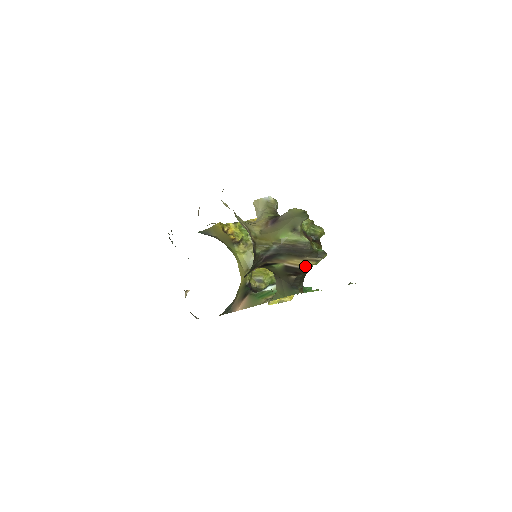
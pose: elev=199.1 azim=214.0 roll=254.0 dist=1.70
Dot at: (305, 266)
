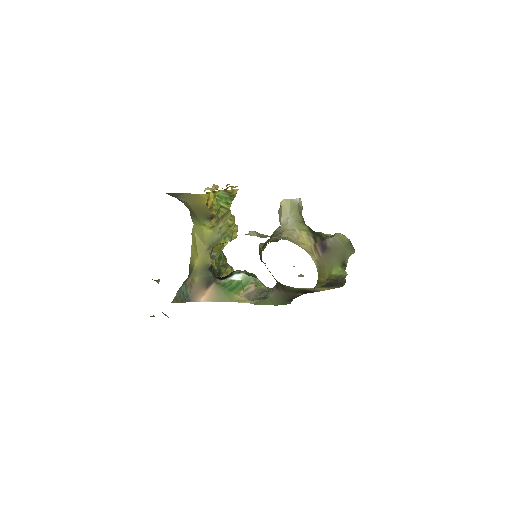
Dot at: (322, 290)
